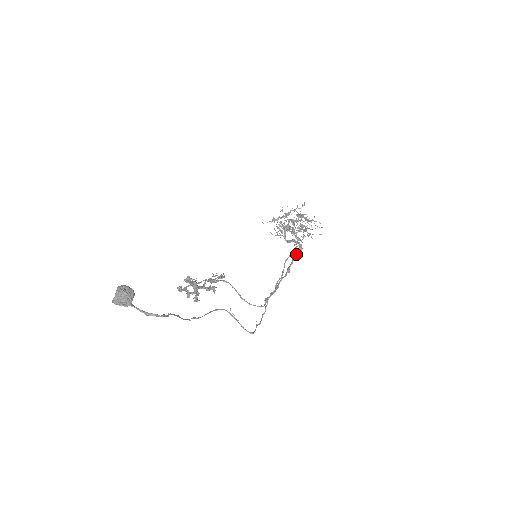
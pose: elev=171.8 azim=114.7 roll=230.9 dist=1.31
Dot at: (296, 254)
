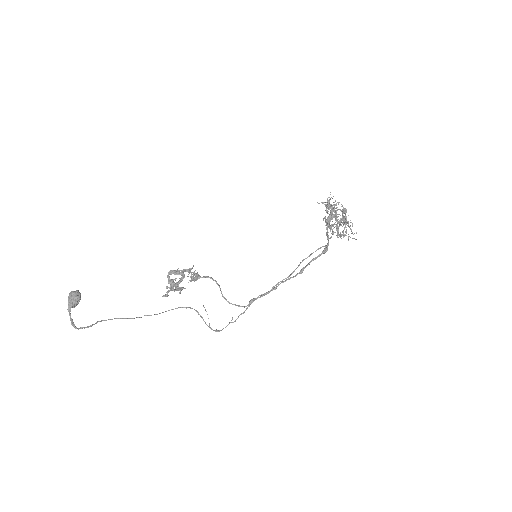
Dot at: occluded
